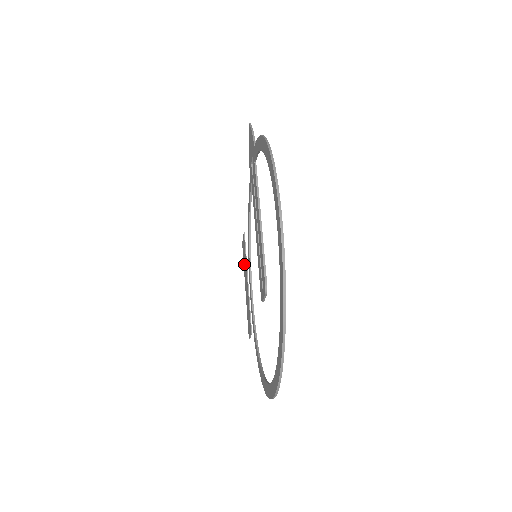
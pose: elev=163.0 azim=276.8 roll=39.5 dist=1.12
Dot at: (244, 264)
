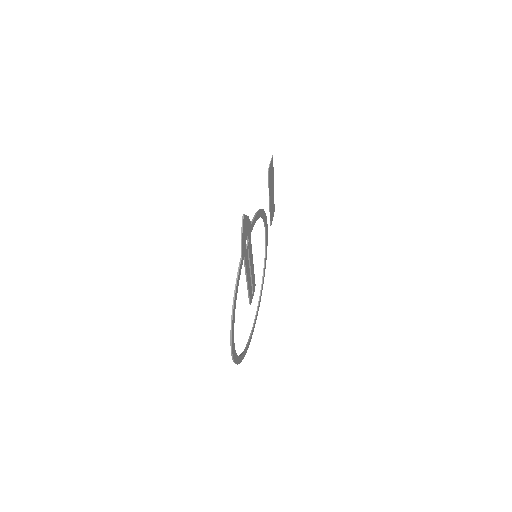
Dot at: (271, 177)
